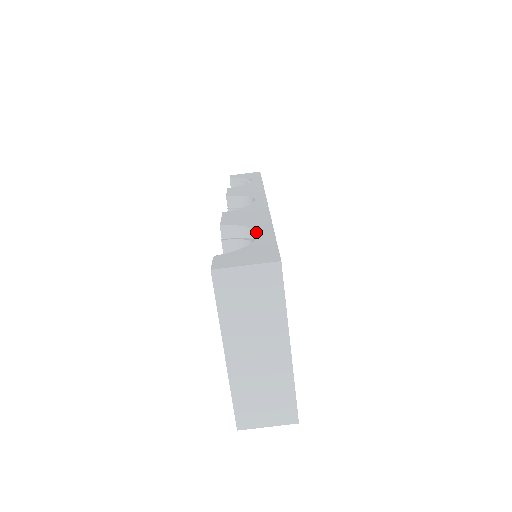
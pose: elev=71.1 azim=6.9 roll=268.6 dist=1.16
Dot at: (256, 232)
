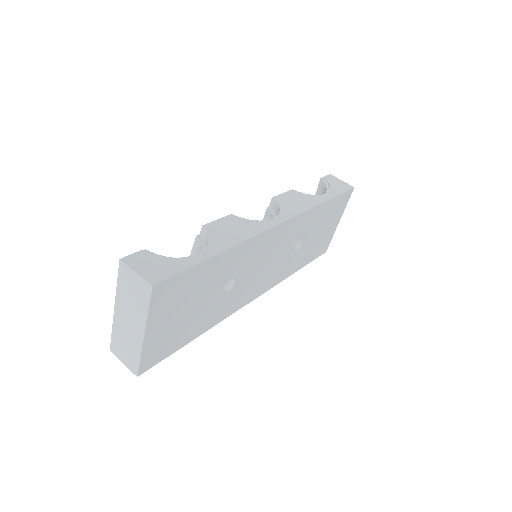
Dot at: (203, 250)
